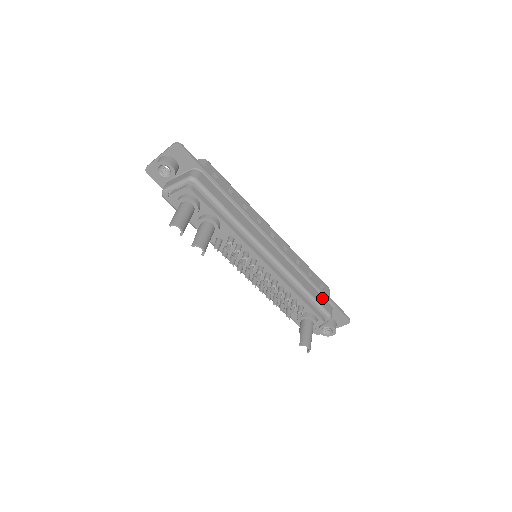
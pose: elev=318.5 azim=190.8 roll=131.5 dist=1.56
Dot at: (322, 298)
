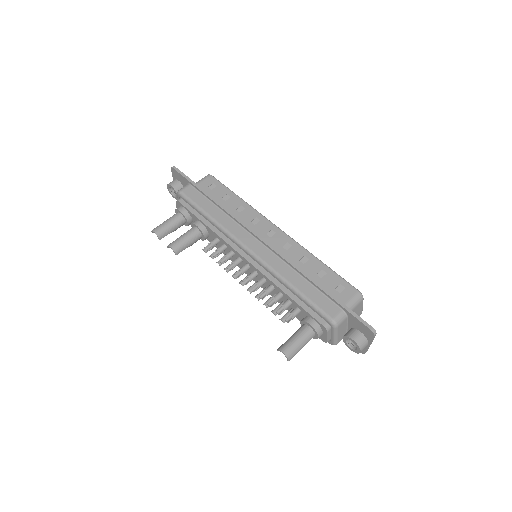
Dot at: (325, 299)
